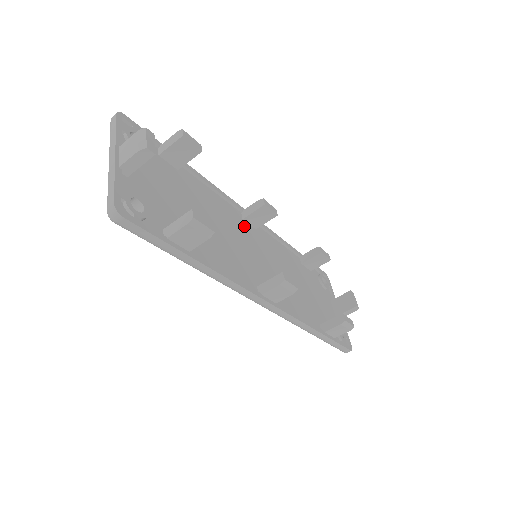
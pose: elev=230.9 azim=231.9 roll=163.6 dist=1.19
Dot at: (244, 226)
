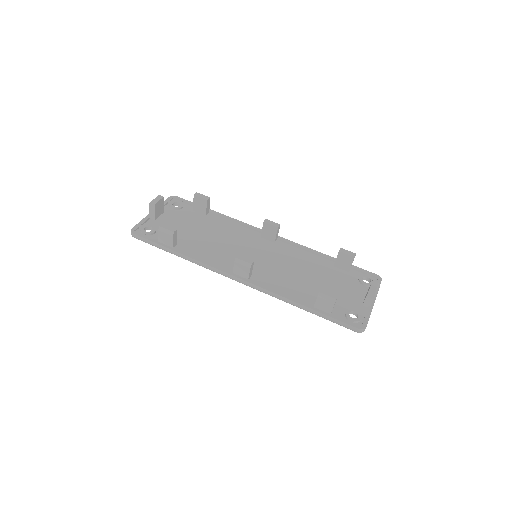
Dot at: (258, 241)
